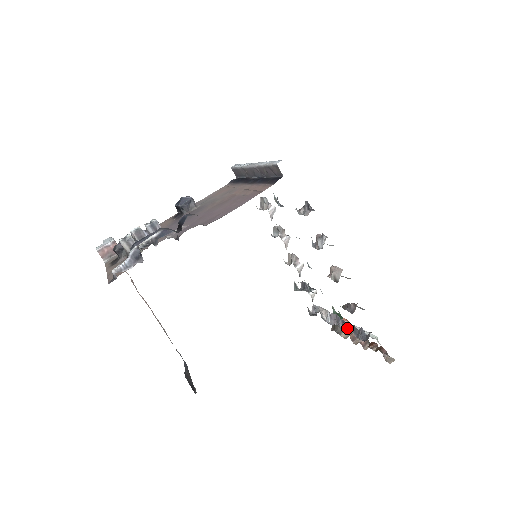
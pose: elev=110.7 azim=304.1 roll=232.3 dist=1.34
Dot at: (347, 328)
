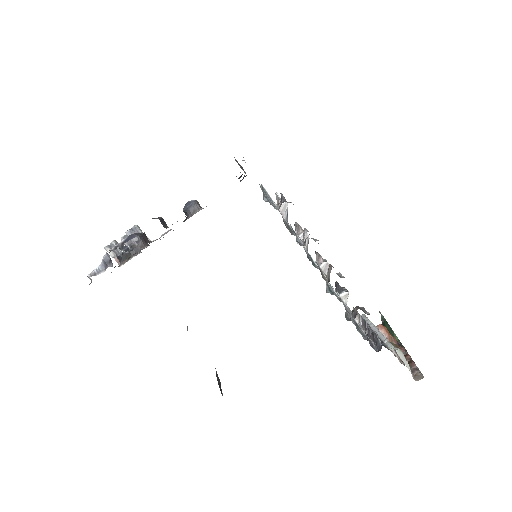
Dot at: (370, 336)
